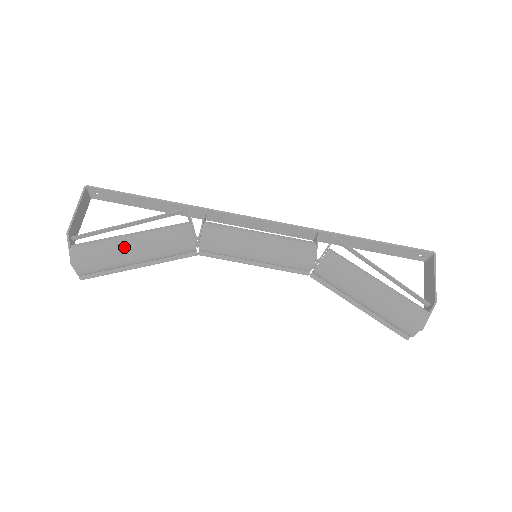
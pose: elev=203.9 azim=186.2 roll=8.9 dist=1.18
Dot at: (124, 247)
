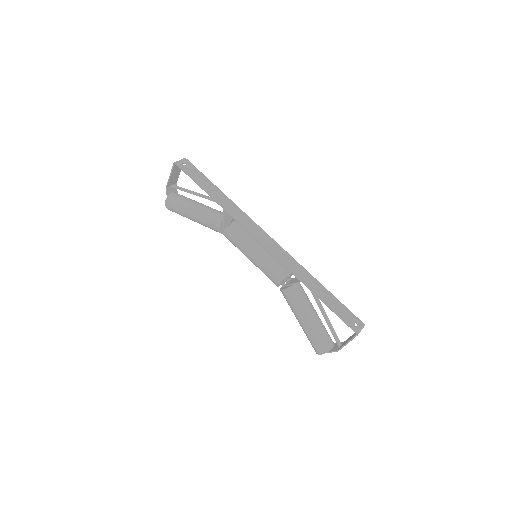
Dot at: (187, 216)
